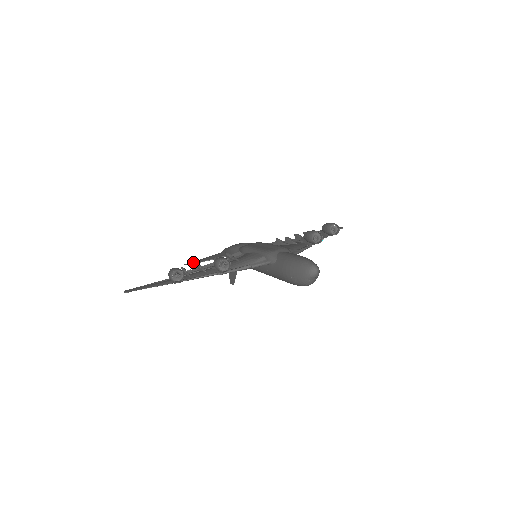
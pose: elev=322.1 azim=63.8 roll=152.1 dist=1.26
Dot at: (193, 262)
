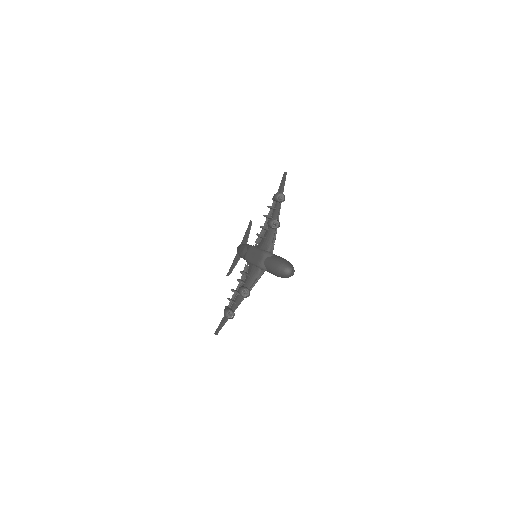
Dot at: (229, 271)
